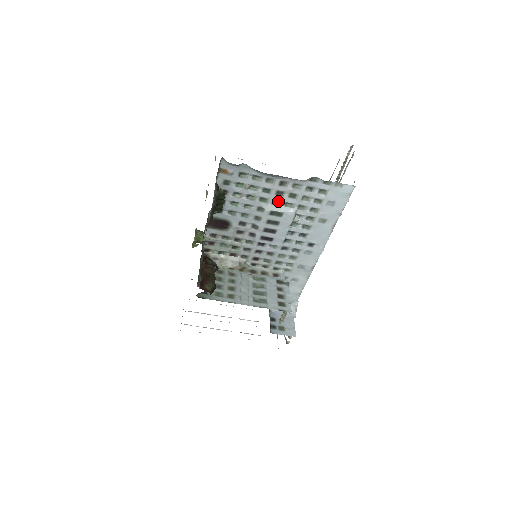
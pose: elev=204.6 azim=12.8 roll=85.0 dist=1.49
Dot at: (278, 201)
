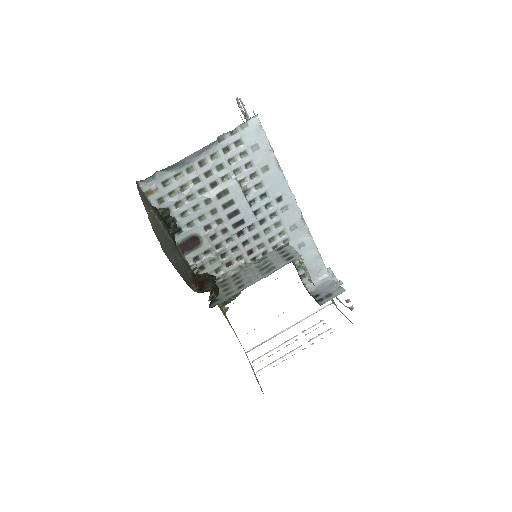
Dot at: (214, 182)
